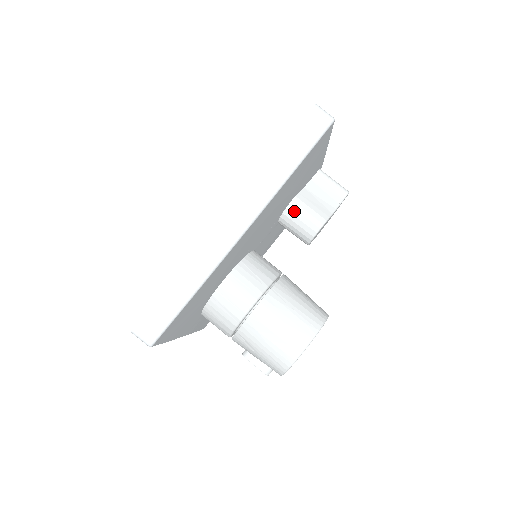
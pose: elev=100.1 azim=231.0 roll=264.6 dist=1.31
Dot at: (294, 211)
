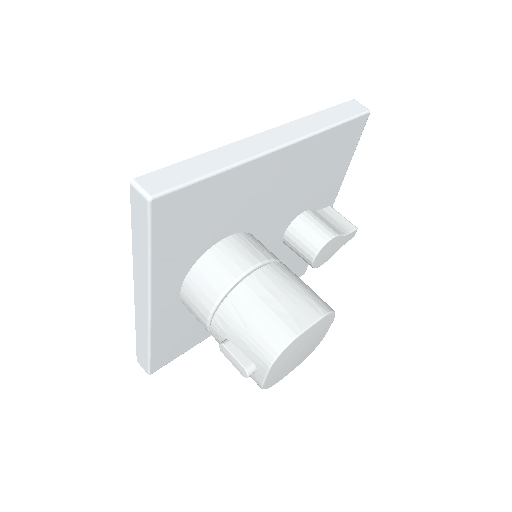
Dot at: (306, 219)
